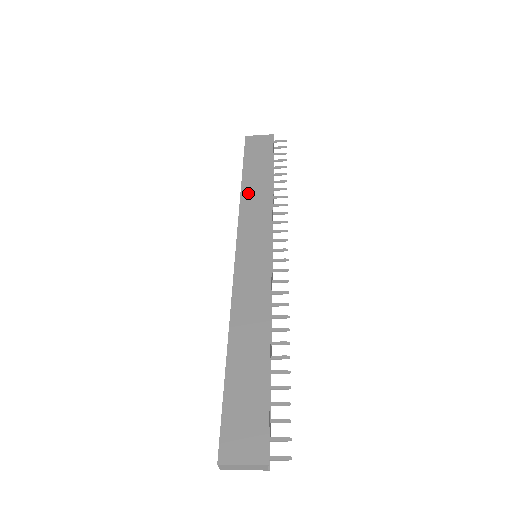
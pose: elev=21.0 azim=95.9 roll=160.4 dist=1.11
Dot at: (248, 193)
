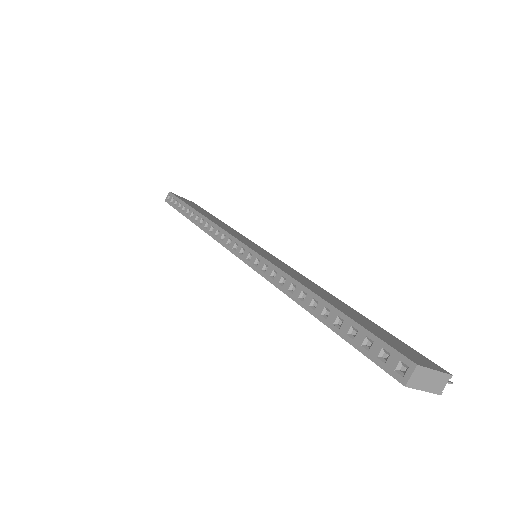
Dot at: (211, 218)
